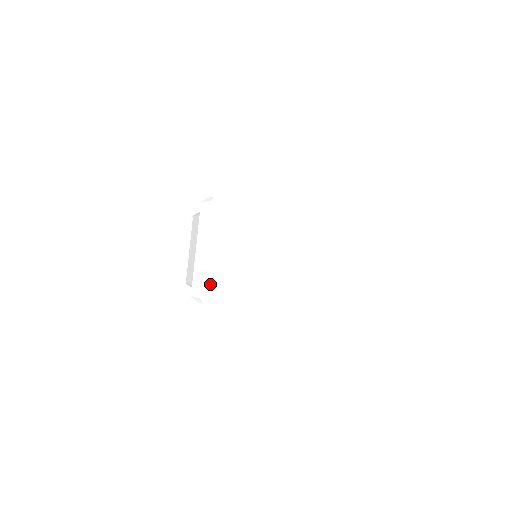
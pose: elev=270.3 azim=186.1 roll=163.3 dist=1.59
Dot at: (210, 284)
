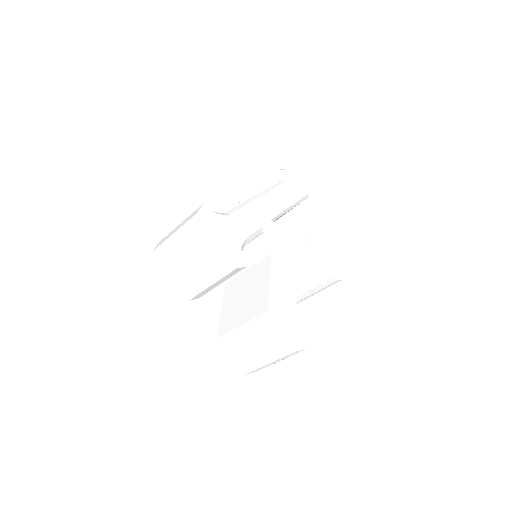
Dot at: (163, 251)
